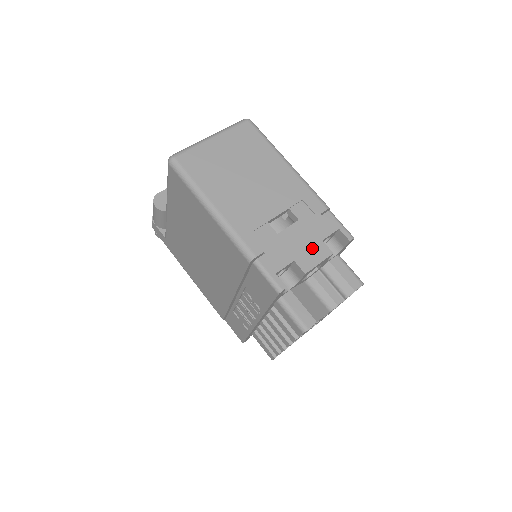
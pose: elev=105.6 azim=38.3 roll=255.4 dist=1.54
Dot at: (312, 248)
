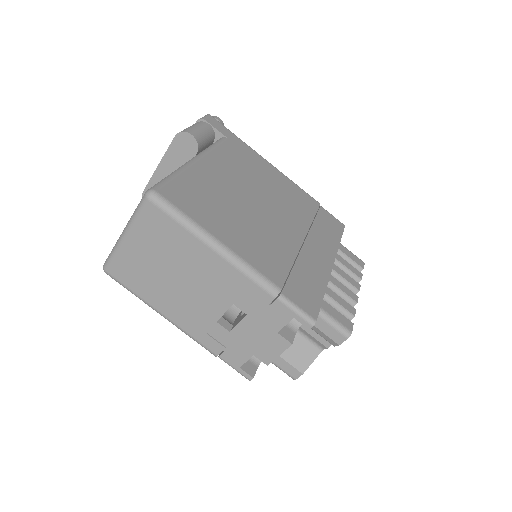
Dot at: (268, 342)
